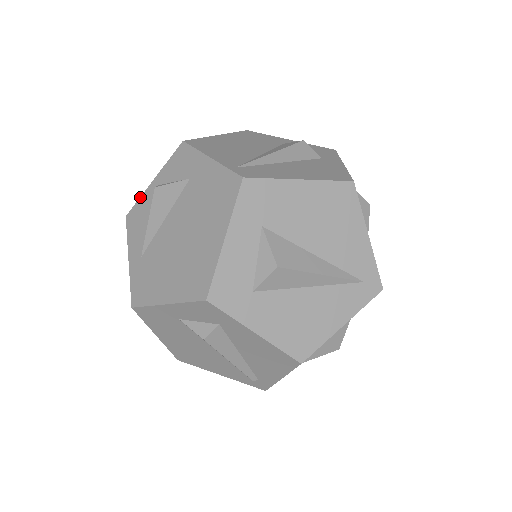
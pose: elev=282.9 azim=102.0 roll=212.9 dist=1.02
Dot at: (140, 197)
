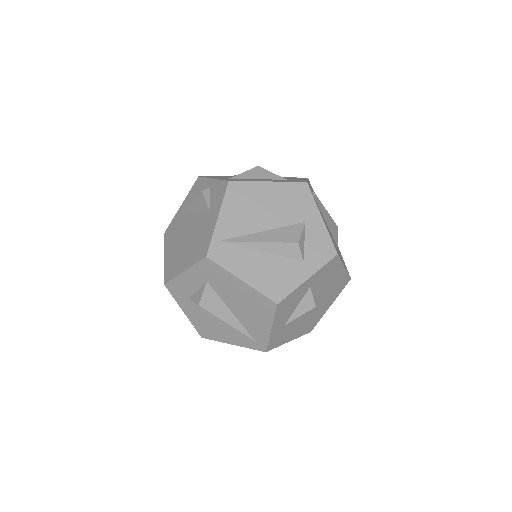
Dot at: (206, 177)
